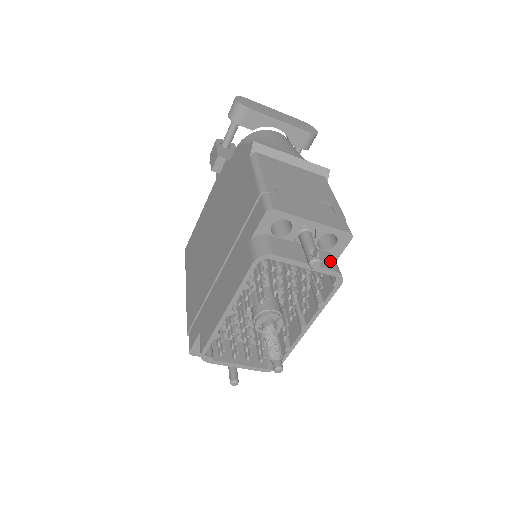
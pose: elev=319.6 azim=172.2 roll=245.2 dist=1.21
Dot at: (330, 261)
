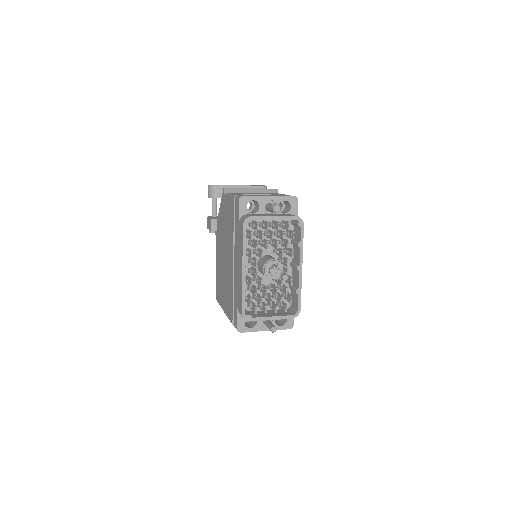
Dot at: occluded
